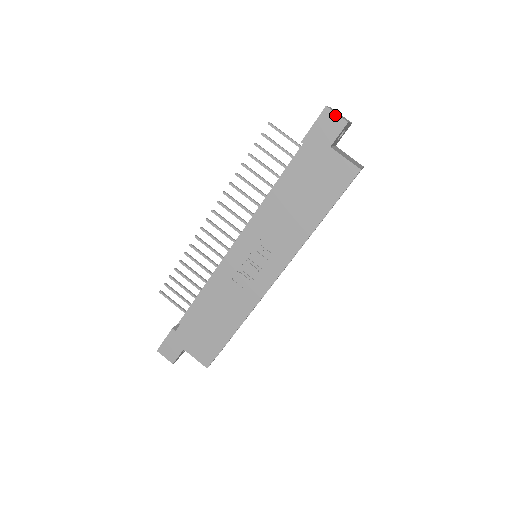
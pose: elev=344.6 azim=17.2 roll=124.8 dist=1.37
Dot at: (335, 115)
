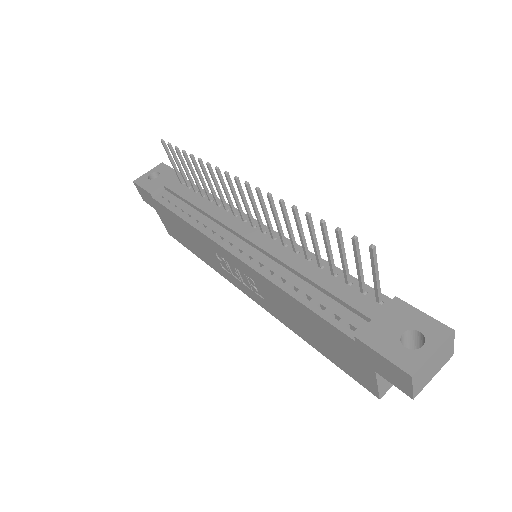
Dot at: (410, 386)
